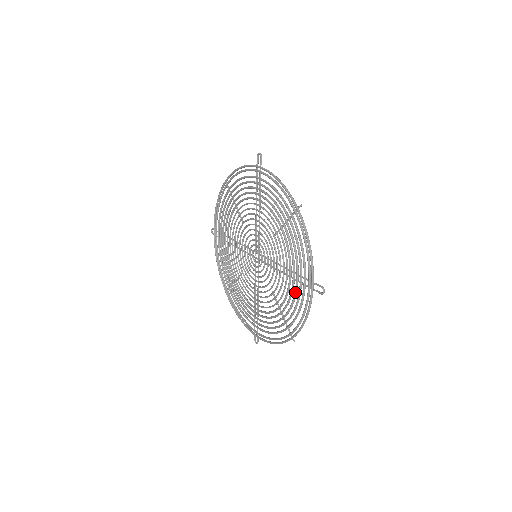
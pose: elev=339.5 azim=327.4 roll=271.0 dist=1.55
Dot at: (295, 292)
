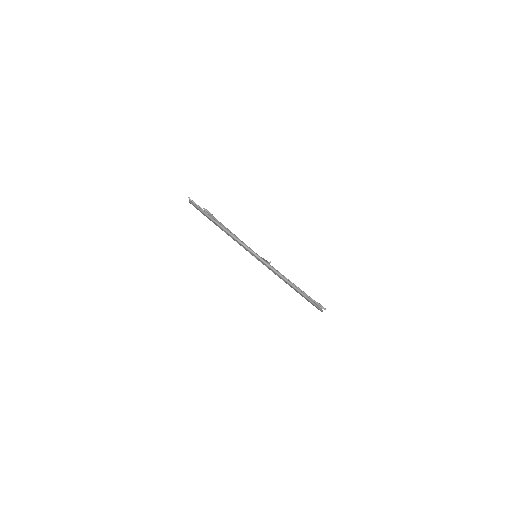
Dot at: occluded
